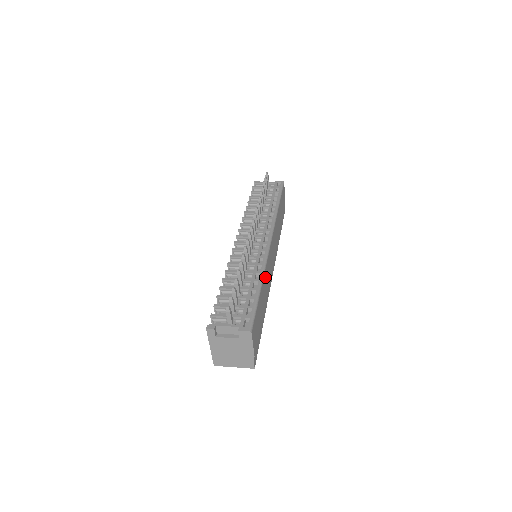
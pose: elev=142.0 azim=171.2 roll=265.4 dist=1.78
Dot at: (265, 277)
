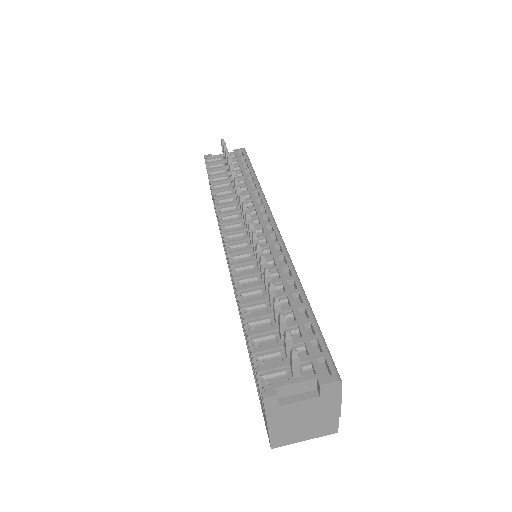
Dot at: occluded
